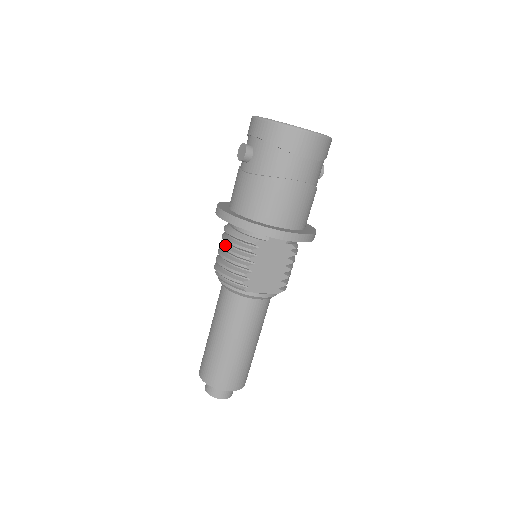
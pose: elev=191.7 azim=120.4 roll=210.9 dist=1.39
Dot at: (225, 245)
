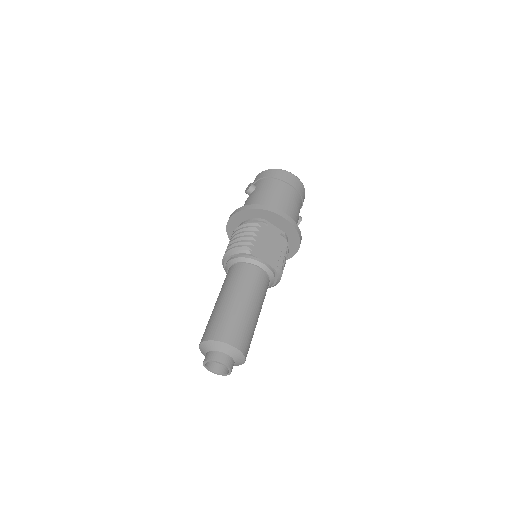
Dot at: (234, 237)
